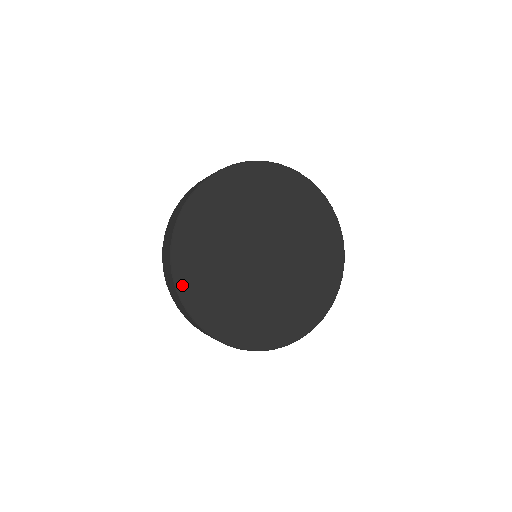
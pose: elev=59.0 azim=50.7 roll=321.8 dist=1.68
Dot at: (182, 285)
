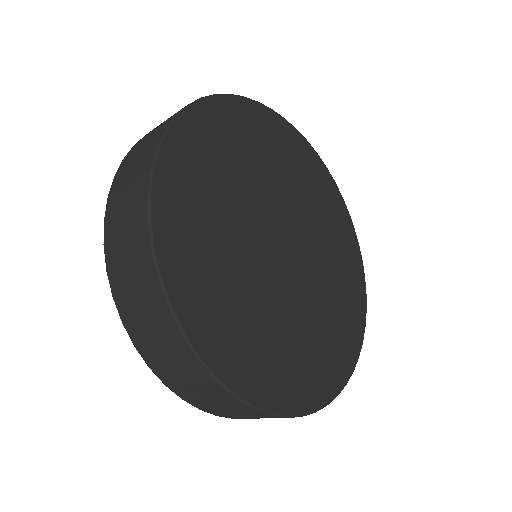
Dot at: (207, 349)
